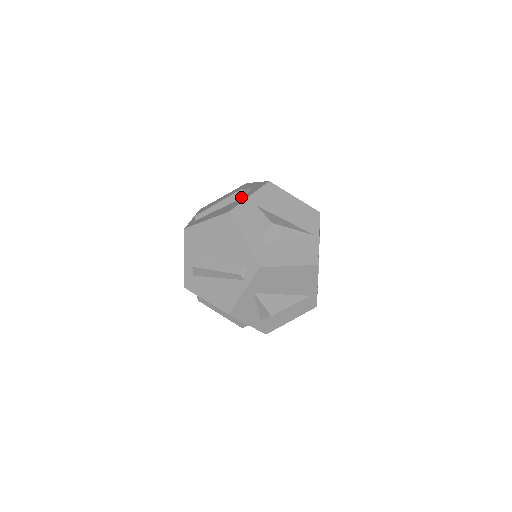
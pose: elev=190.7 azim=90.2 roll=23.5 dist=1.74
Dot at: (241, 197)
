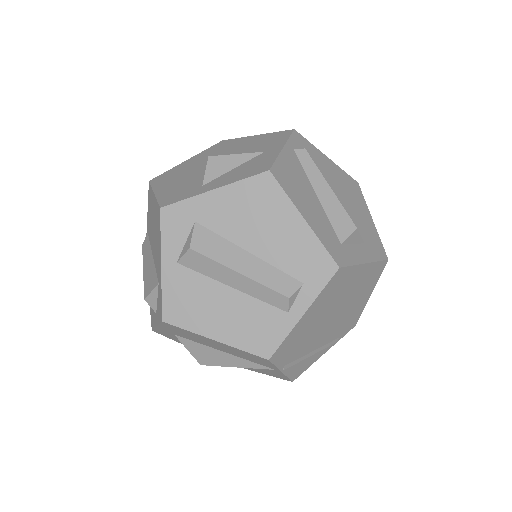
Dot at: occluded
